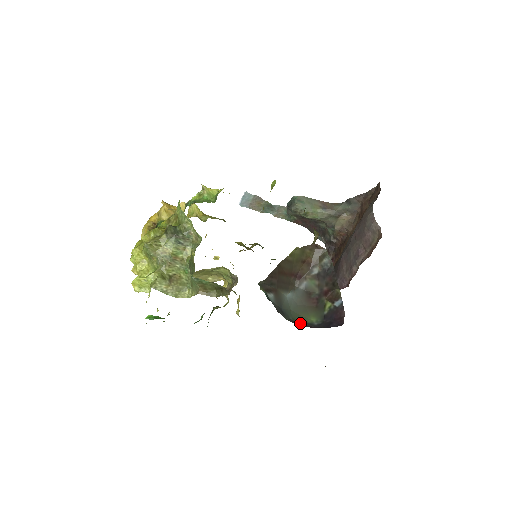
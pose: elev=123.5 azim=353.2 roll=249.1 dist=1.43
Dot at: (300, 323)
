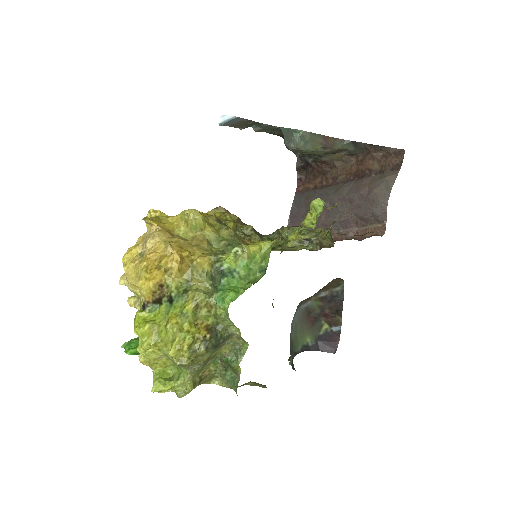
Dot at: (299, 349)
